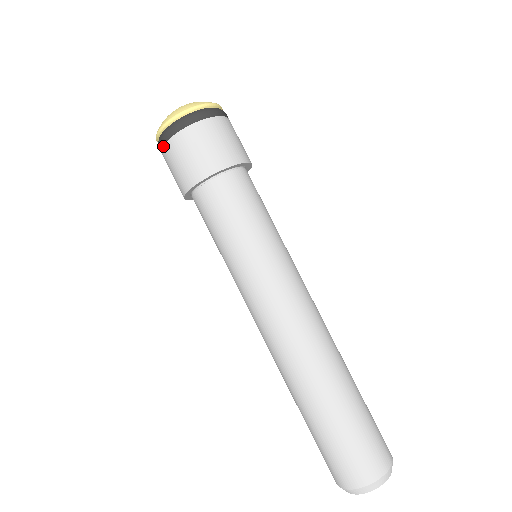
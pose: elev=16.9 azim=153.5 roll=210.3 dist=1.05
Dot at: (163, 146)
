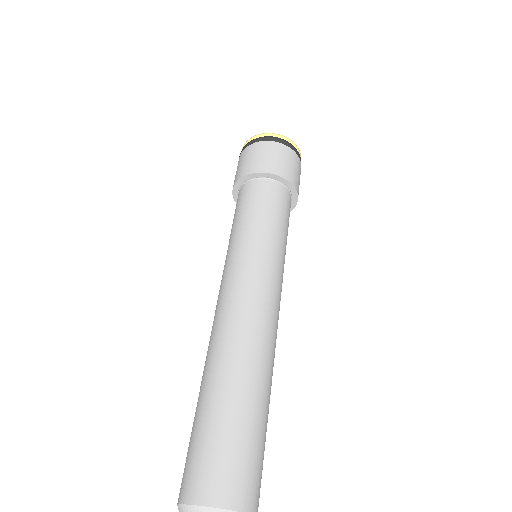
Dot at: (246, 147)
